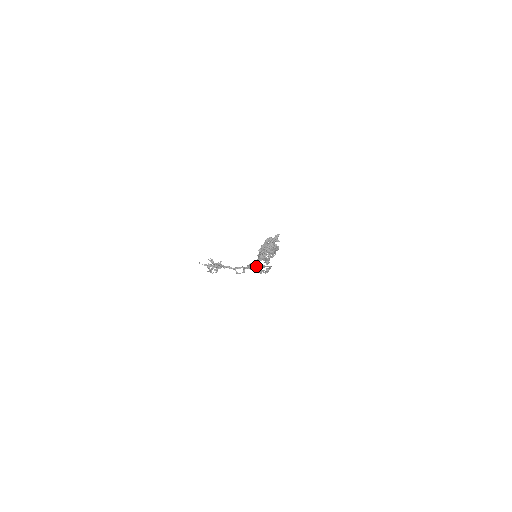
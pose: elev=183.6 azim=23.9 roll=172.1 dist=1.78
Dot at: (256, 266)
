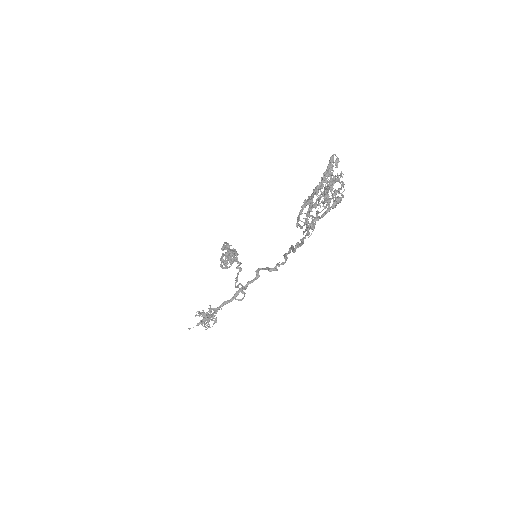
Dot at: occluded
